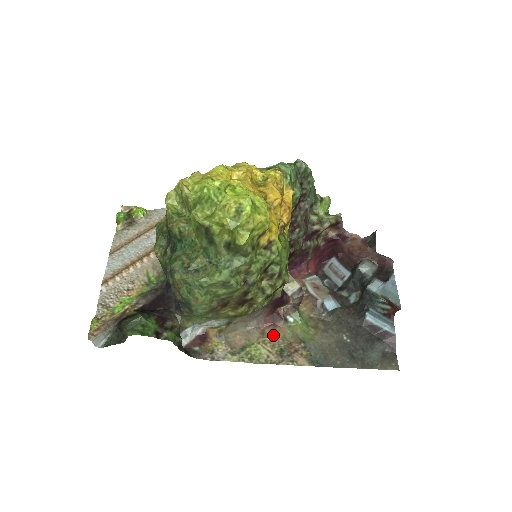
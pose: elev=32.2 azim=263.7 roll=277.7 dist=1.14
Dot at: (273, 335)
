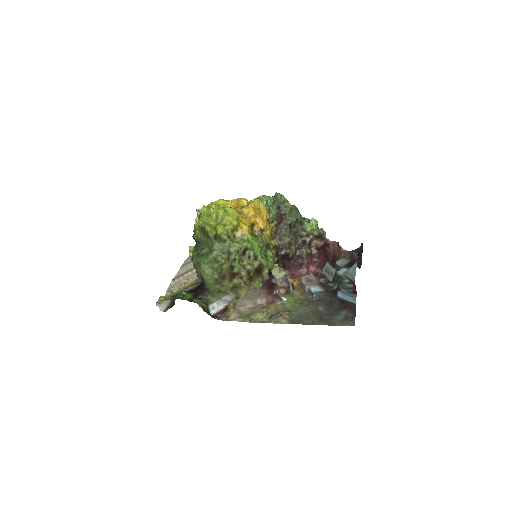
Dot at: (269, 307)
